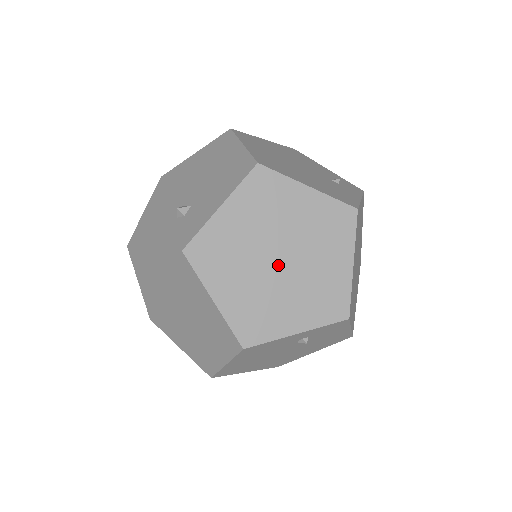
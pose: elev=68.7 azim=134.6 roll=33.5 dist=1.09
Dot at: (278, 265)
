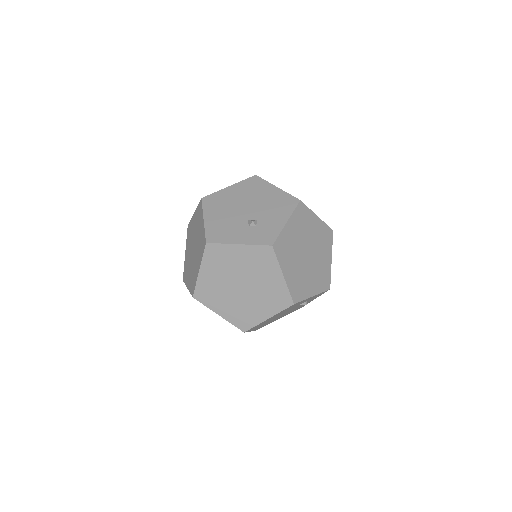
Dot at: (307, 258)
